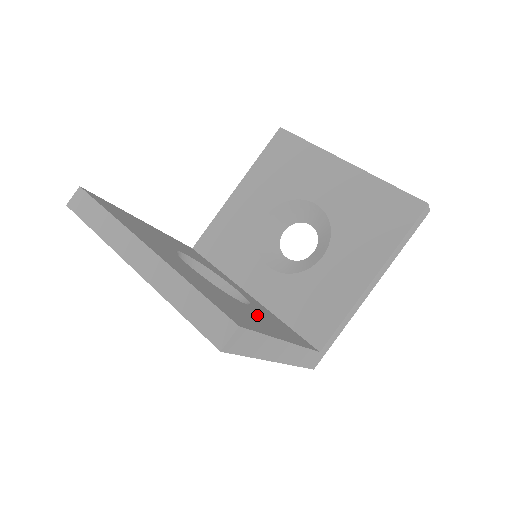
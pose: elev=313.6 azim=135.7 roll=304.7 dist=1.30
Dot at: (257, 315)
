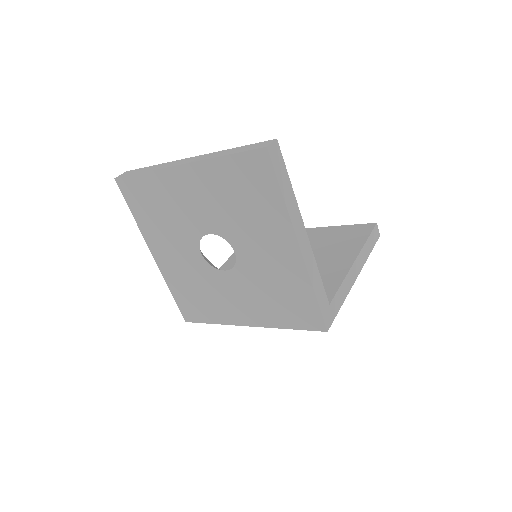
Dot at: occluded
